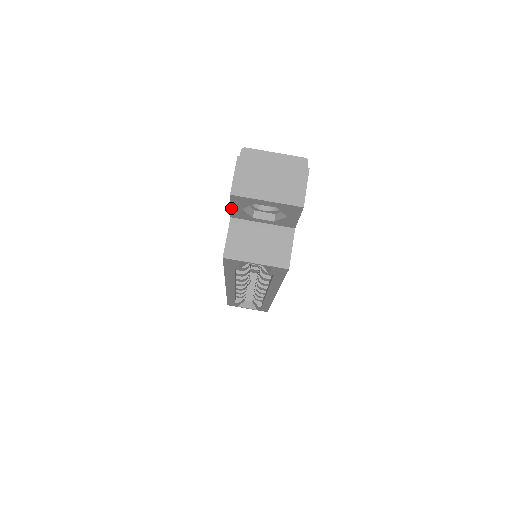
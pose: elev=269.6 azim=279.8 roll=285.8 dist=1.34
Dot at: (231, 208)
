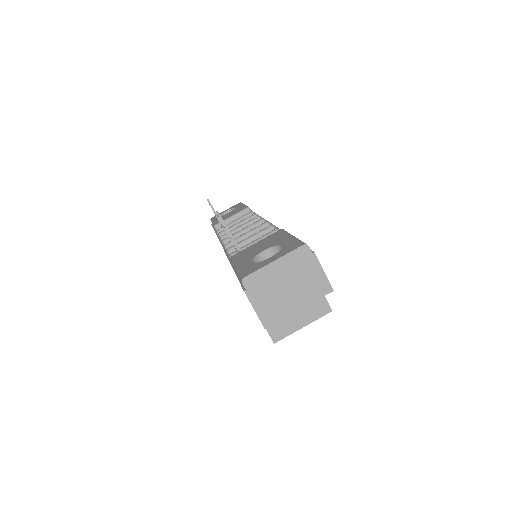
Dot at: occluded
